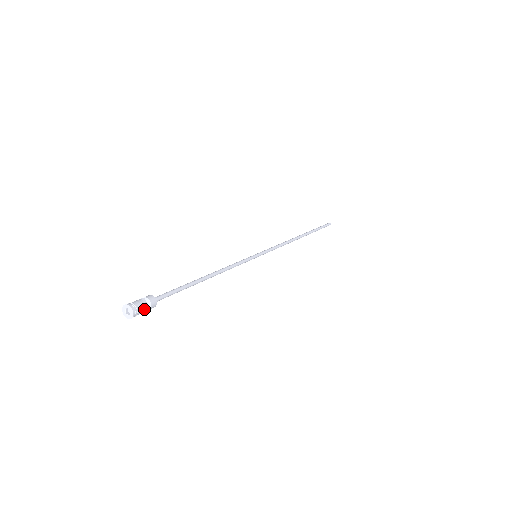
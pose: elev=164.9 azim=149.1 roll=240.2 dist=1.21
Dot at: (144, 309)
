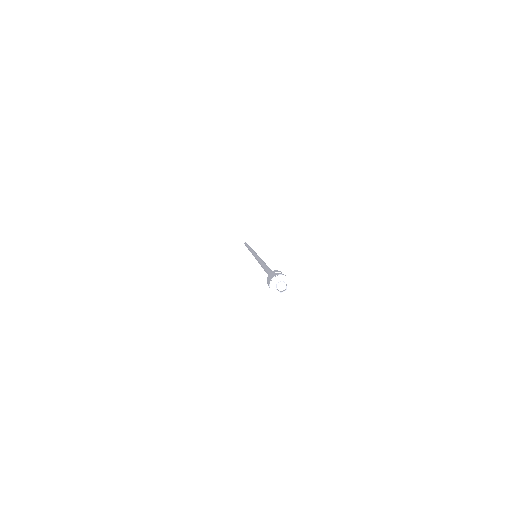
Dot at: occluded
